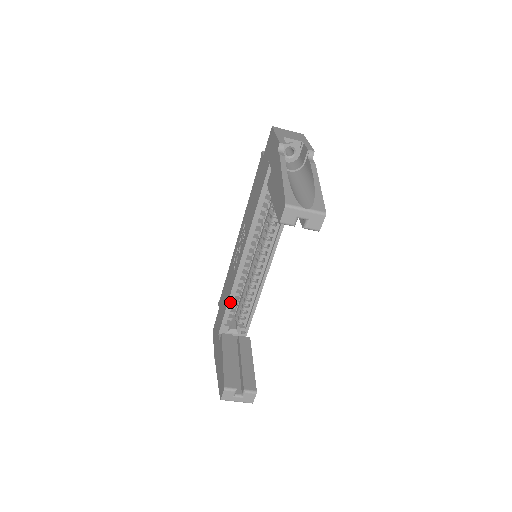
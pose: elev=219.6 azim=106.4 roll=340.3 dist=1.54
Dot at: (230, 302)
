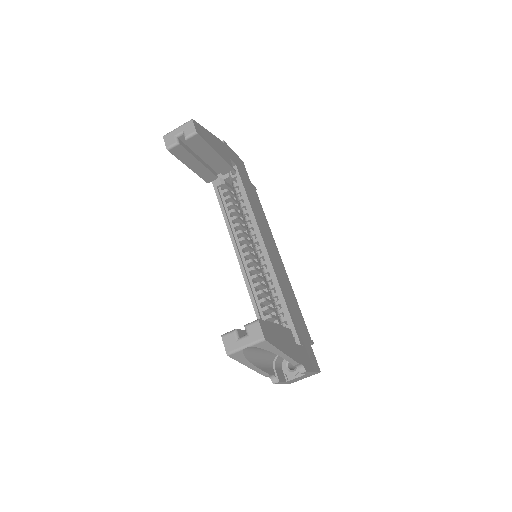
Dot at: (257, 311)
